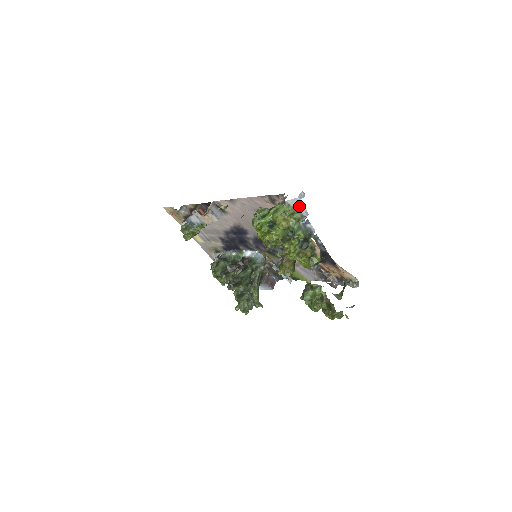
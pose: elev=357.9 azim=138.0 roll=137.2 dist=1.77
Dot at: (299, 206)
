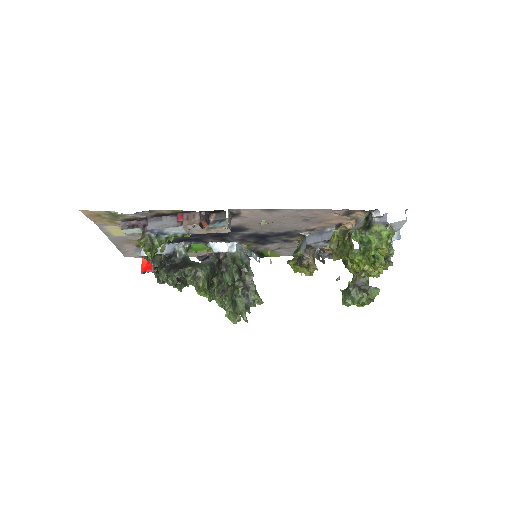
Dot at: (399, 225)
